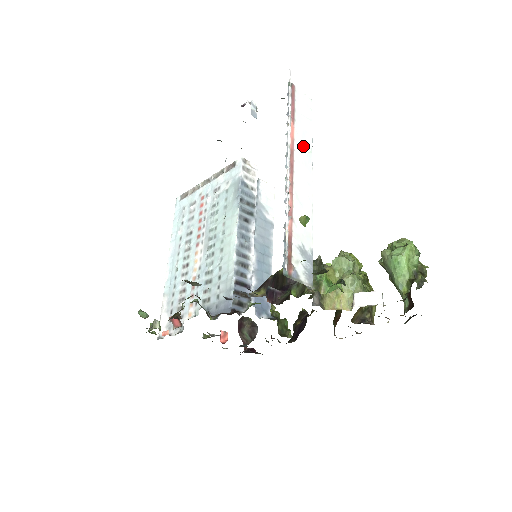
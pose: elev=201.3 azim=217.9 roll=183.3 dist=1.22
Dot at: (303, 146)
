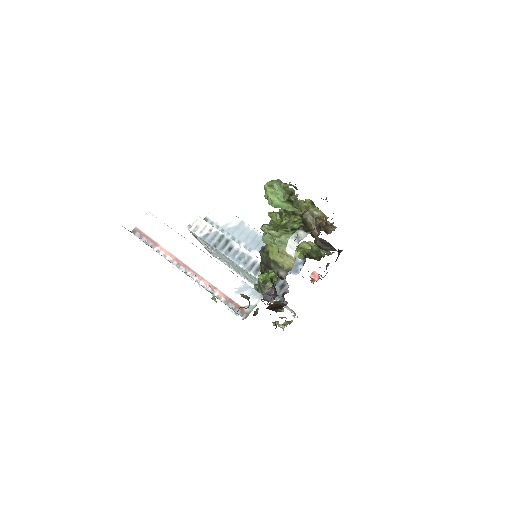
Dot at: (176, 245)
